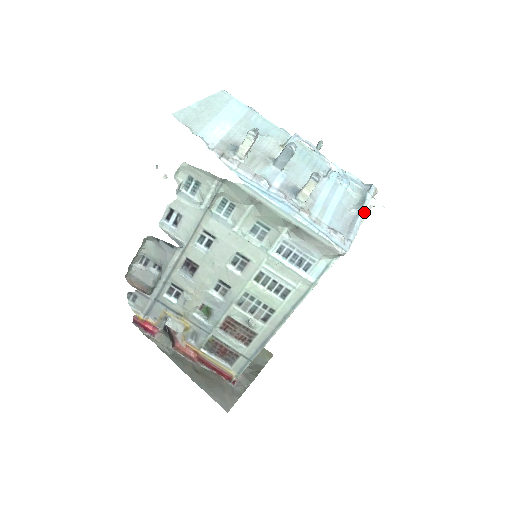
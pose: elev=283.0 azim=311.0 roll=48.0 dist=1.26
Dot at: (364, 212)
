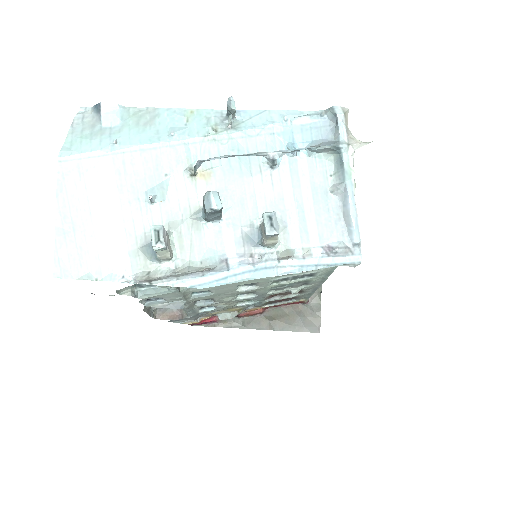
Dot at: (350, 179)
